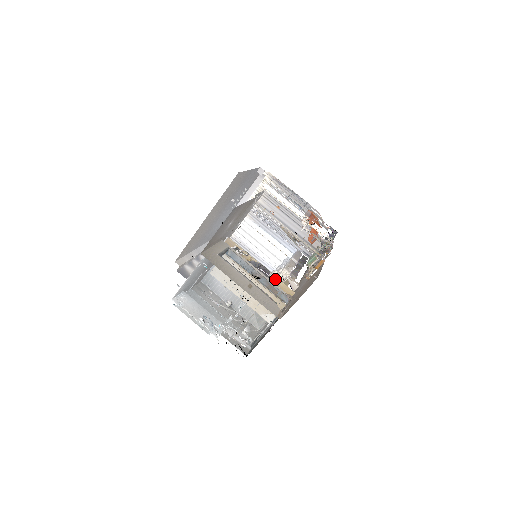
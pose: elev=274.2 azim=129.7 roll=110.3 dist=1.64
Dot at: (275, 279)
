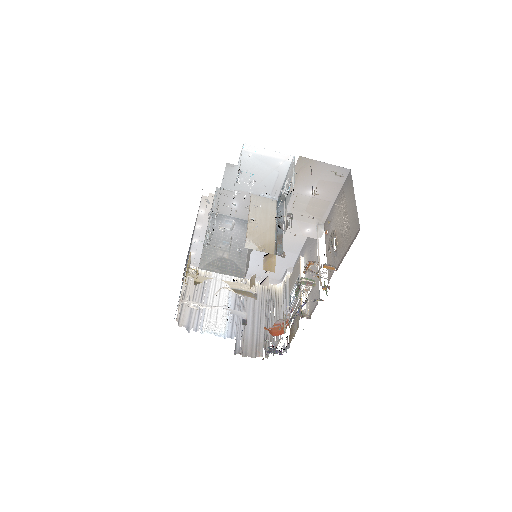
Dot at: occluded
